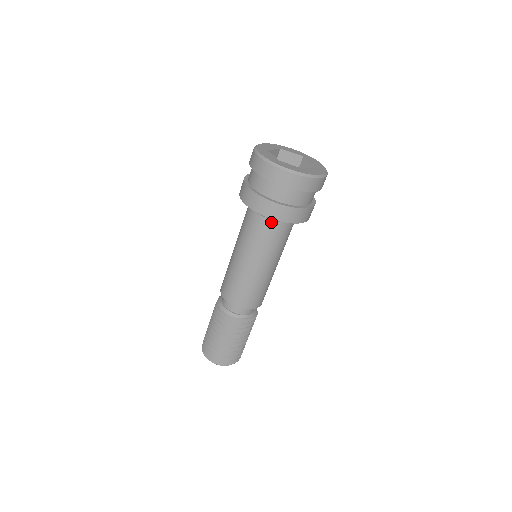
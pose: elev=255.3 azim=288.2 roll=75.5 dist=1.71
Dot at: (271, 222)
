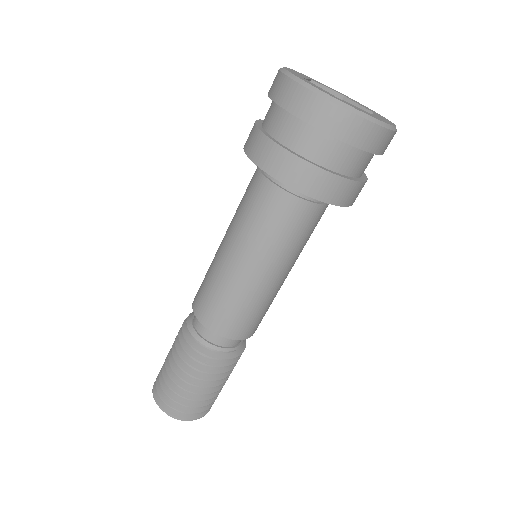
Dot at: (267, 183)
